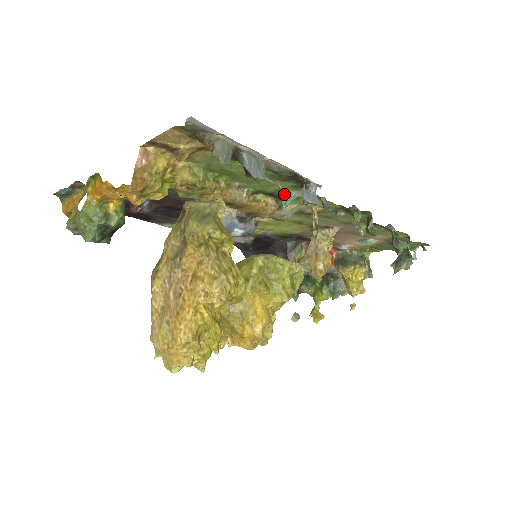
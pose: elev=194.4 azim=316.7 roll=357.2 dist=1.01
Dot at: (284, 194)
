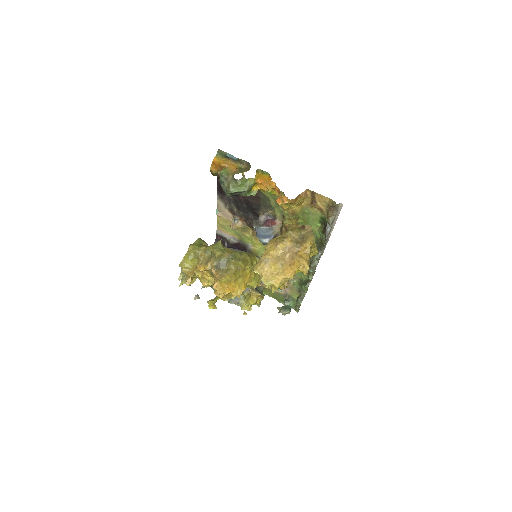
Dot at: occluded
